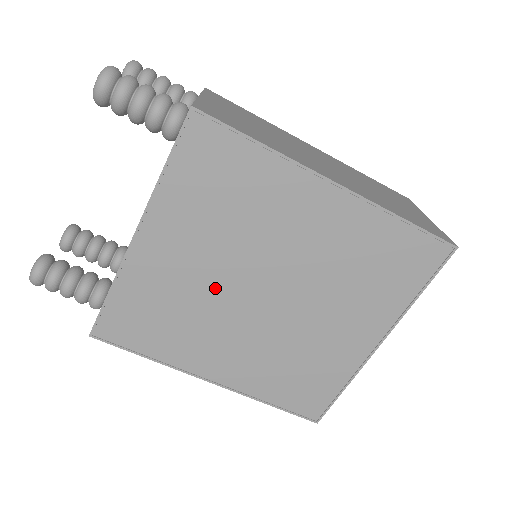
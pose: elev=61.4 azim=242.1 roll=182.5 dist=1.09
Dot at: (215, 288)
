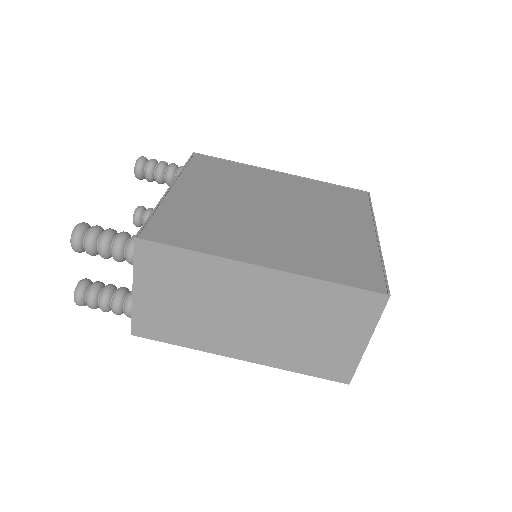
Dot at: (236, 209)
